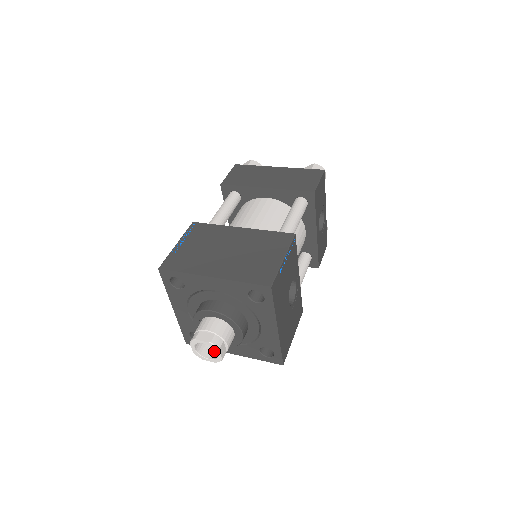
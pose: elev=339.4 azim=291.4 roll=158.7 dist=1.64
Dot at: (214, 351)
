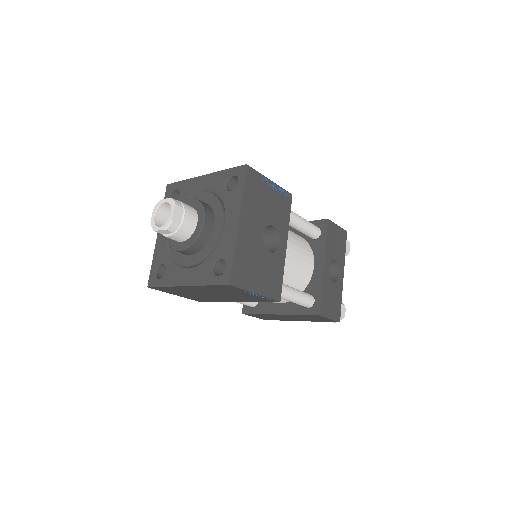
Dot at: occluded
